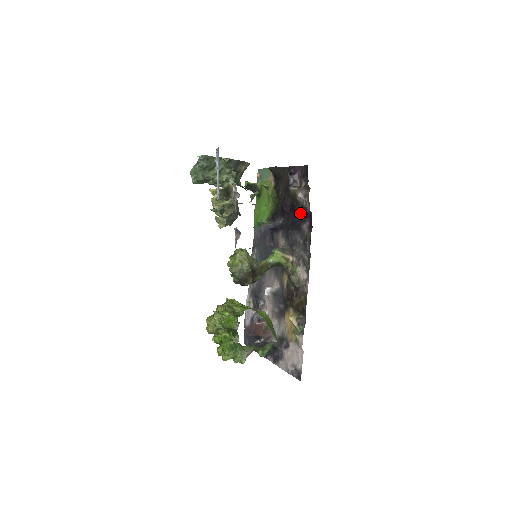
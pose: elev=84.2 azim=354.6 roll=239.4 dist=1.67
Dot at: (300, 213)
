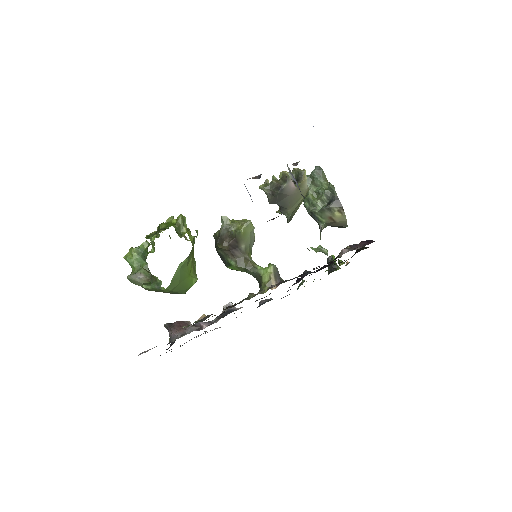
Dot at: occluded
